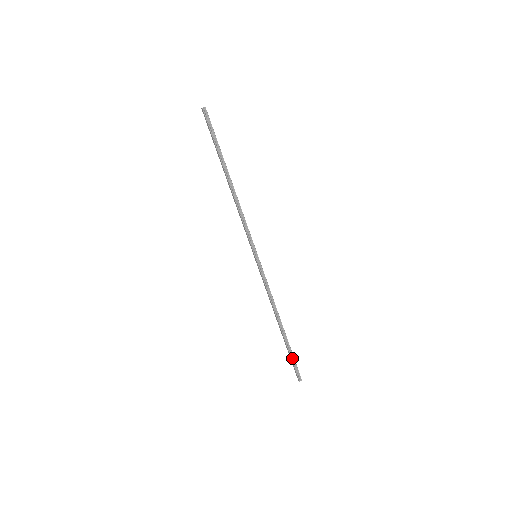
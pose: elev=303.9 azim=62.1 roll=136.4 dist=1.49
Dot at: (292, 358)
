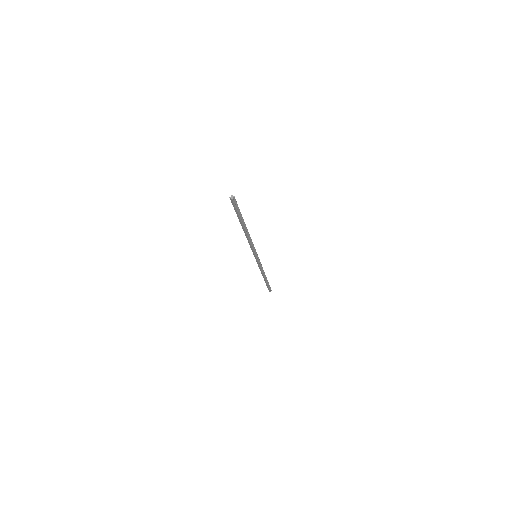
Dot at: (268, 286)
